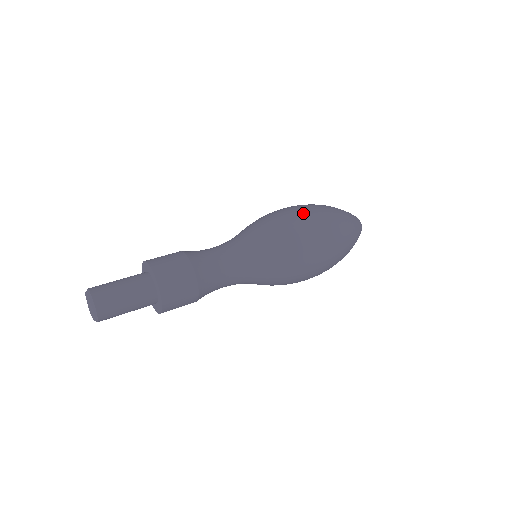
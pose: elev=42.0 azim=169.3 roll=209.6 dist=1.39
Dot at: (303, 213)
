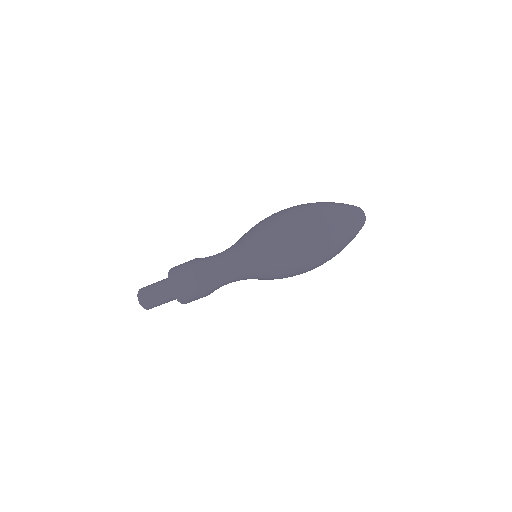
Dot at: (280, 214)
